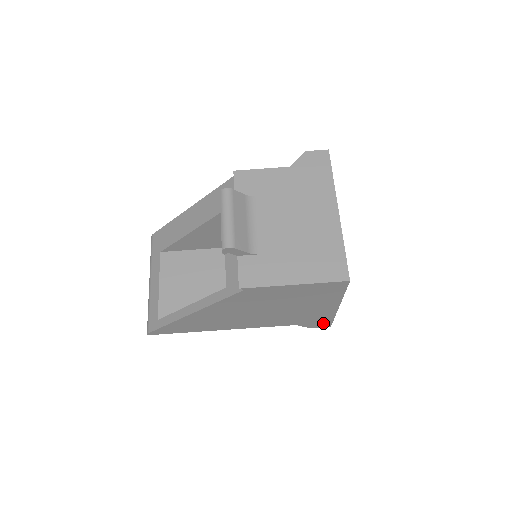
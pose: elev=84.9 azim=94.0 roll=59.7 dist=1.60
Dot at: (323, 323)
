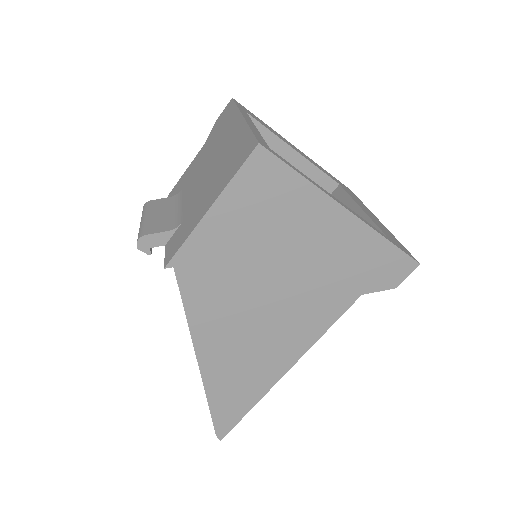
Dot at: (393, 263)
